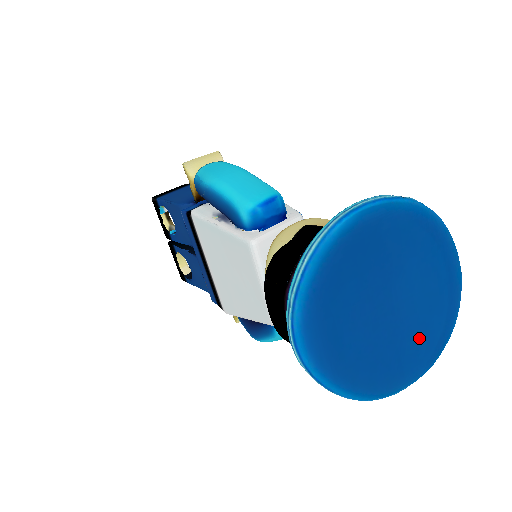
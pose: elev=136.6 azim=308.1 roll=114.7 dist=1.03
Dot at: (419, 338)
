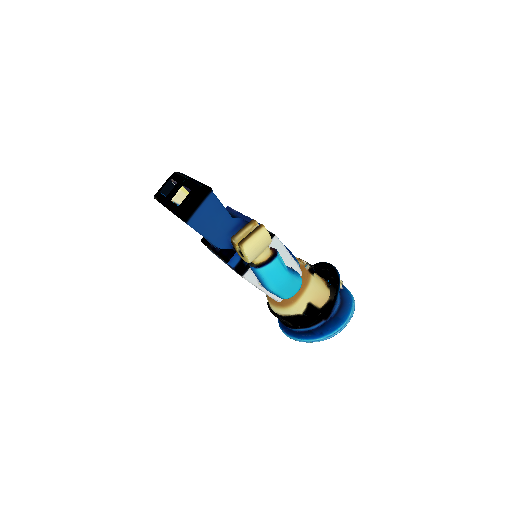
Dot at: occluded
